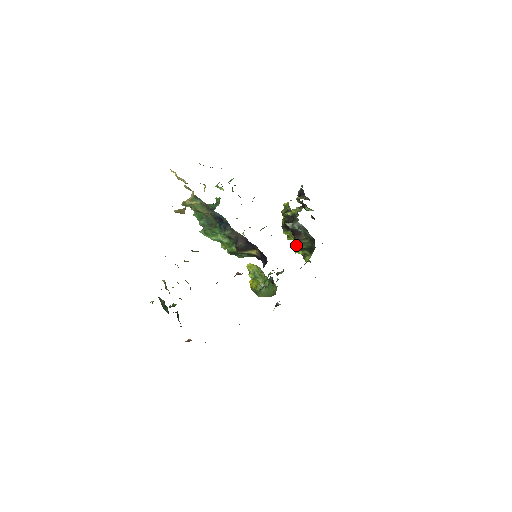
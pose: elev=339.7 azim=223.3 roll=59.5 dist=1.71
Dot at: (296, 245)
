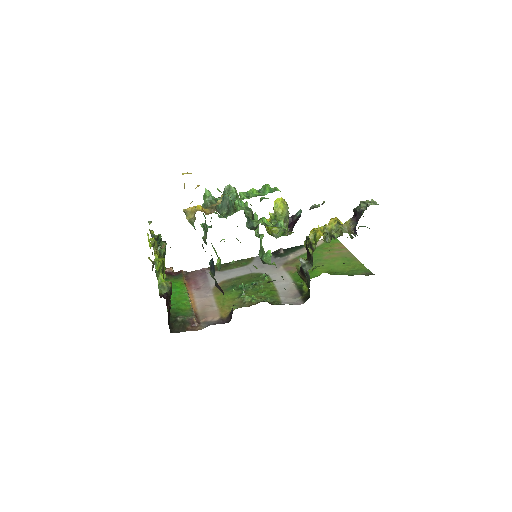
Dot at: occluded
